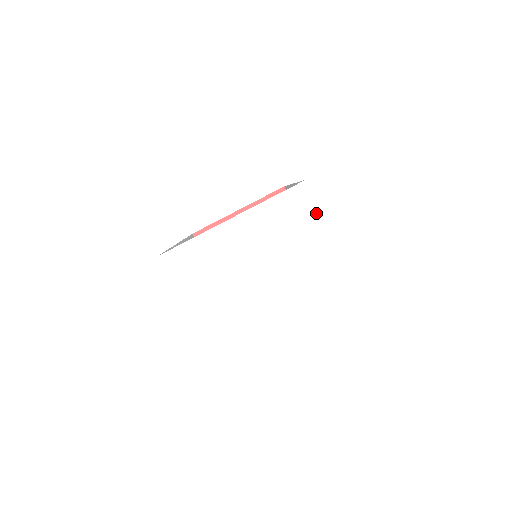
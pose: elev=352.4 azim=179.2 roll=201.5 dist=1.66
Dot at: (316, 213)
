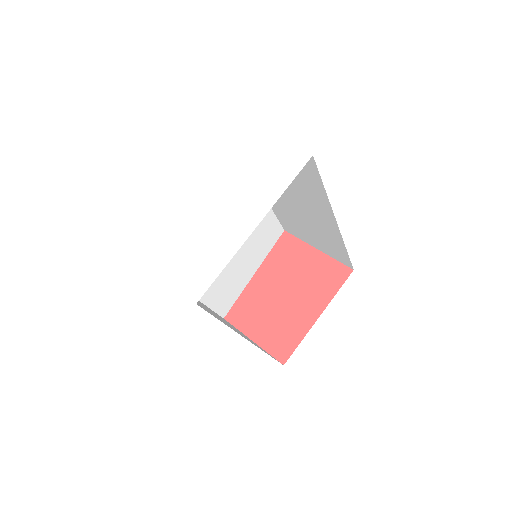
Dot at: (235, 125)
